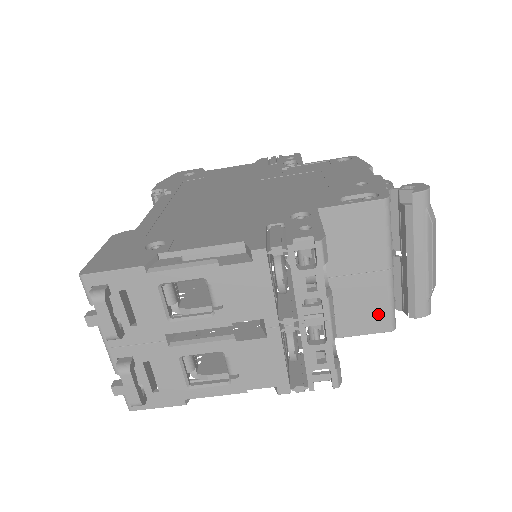
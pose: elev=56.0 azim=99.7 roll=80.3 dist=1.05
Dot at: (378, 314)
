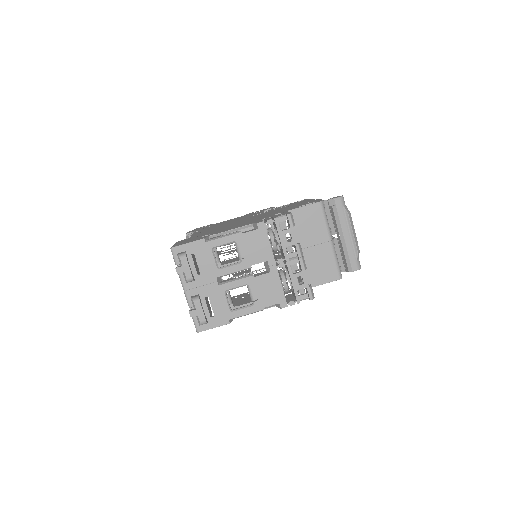
Dot at: (330, 269)
